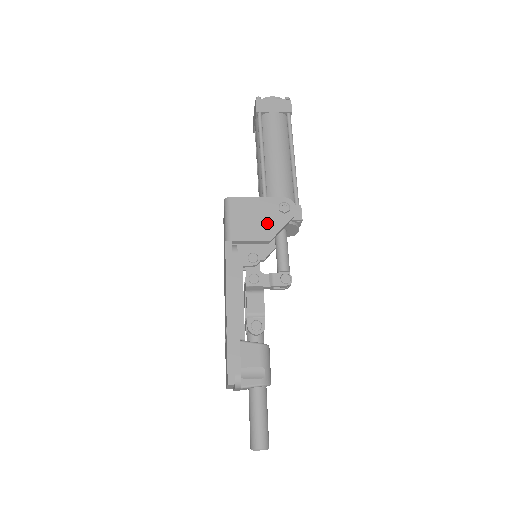
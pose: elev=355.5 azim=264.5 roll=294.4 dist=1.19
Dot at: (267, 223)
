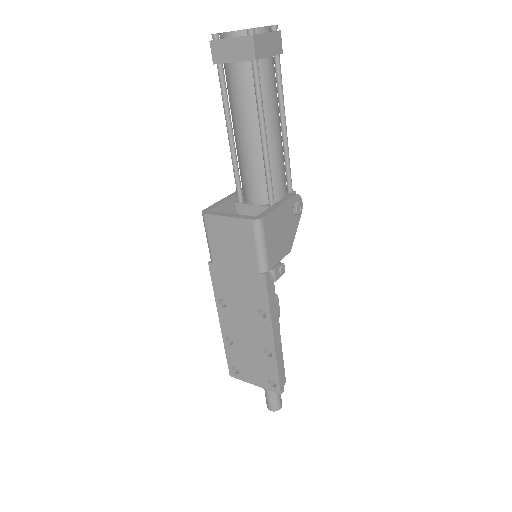
Dot at: (288, 233)
